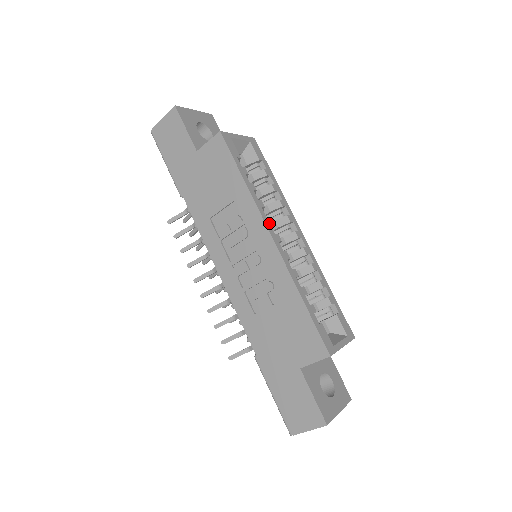
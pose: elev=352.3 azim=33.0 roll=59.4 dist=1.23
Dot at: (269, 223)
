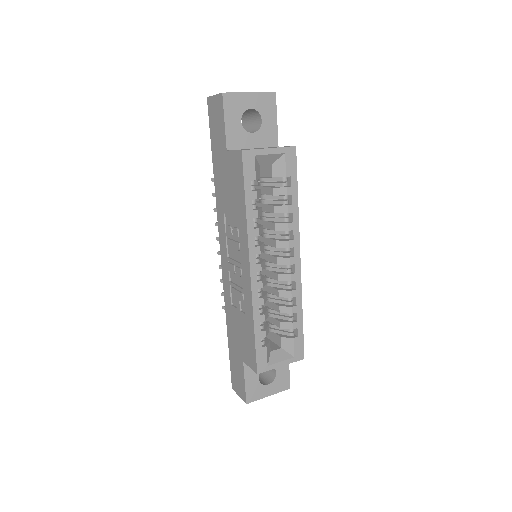
Dot at: (255, 253)
